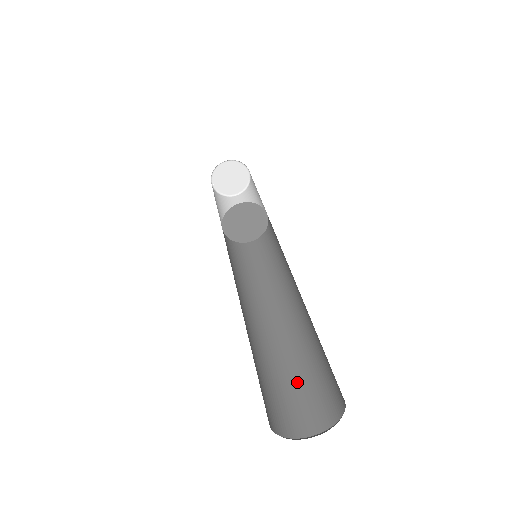
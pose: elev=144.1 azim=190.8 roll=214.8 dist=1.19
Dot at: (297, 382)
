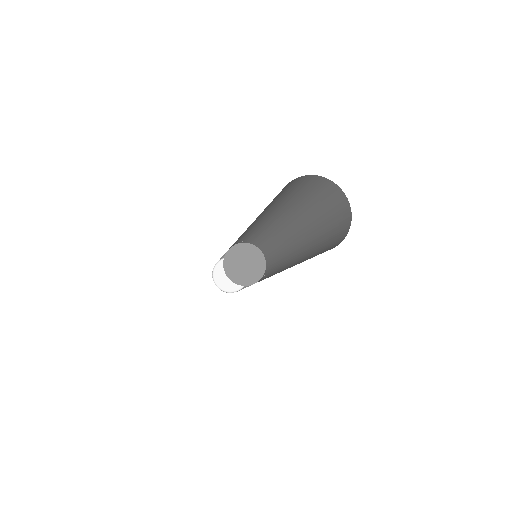
Dot at: occluded
